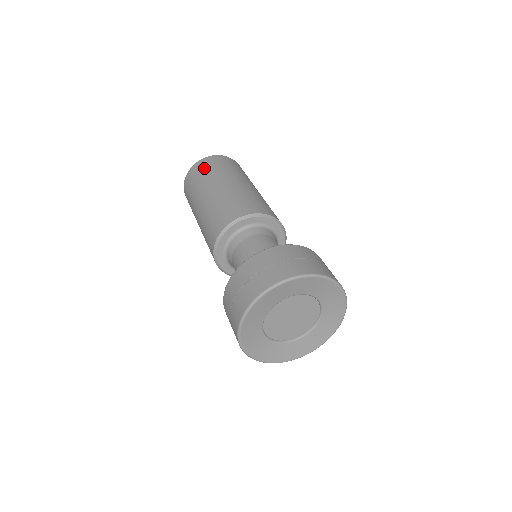
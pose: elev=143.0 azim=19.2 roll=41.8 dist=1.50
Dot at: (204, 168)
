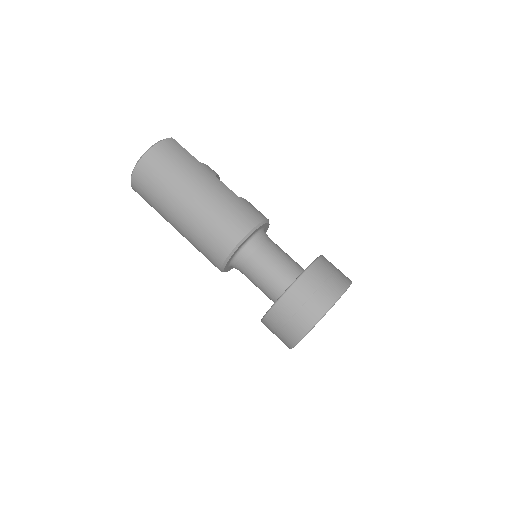
Dot at: (145, 199)
